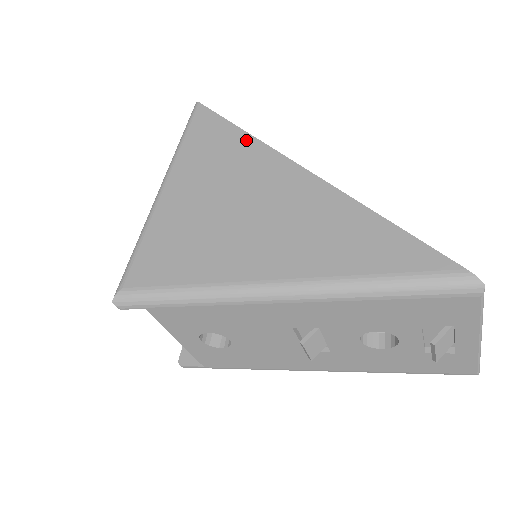
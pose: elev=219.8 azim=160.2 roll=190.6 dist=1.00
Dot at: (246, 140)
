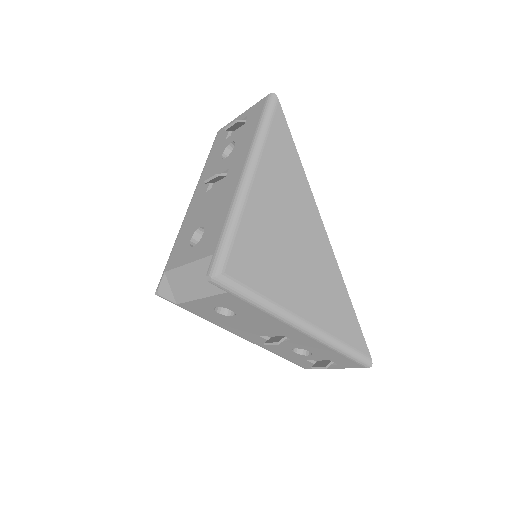
Dot at: (306, 186)
